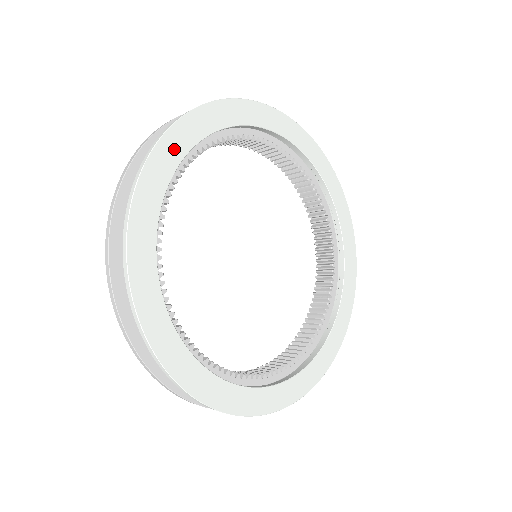
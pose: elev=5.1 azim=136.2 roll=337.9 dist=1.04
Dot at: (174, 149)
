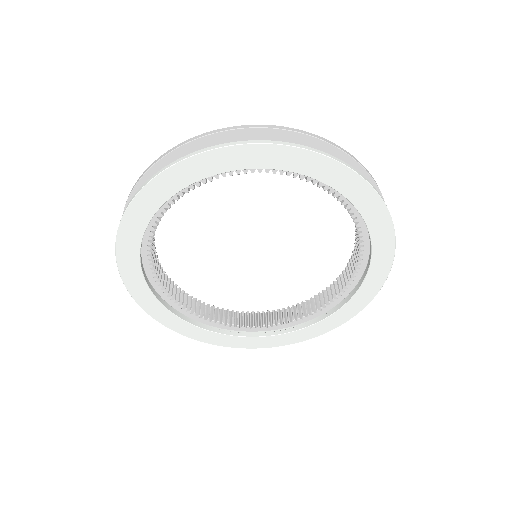
Dot at: (141, 292)
